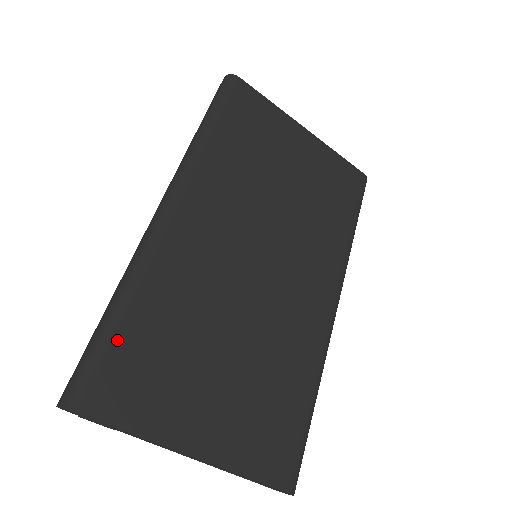
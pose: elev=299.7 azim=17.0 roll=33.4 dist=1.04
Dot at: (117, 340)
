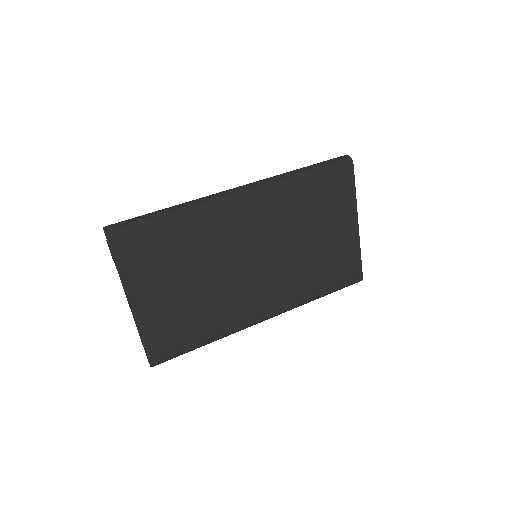
Dot at: (153, 228)
